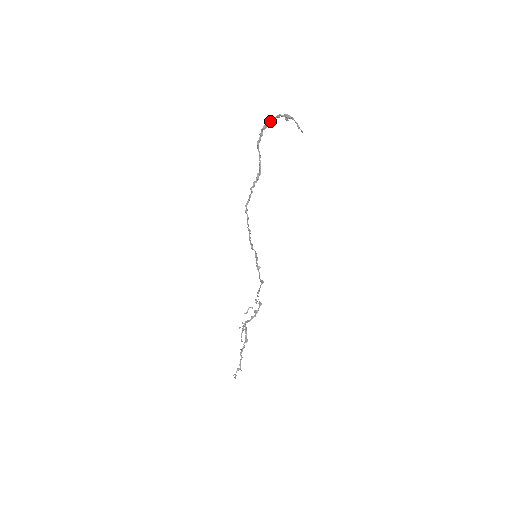
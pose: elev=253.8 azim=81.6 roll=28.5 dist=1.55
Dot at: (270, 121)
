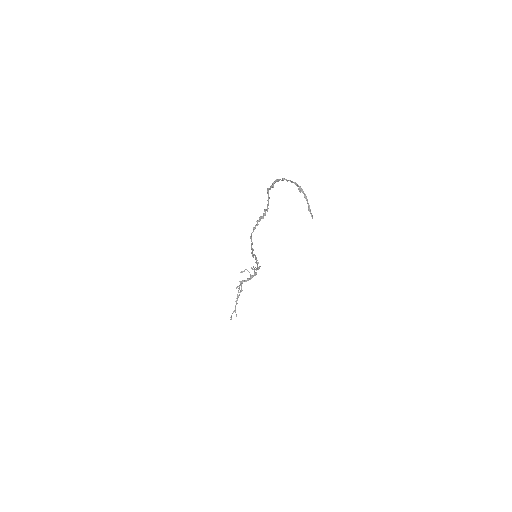
Dot at: (283, 180)
